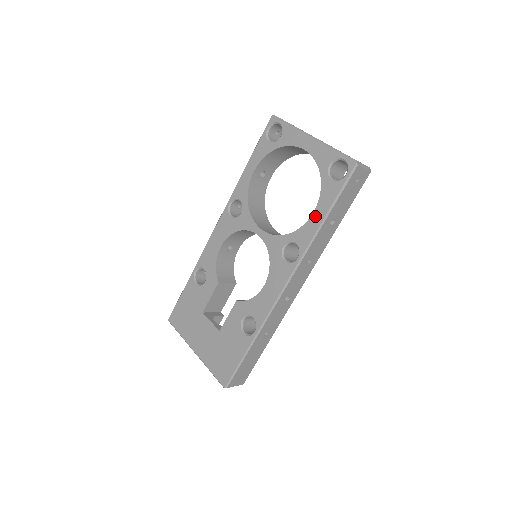
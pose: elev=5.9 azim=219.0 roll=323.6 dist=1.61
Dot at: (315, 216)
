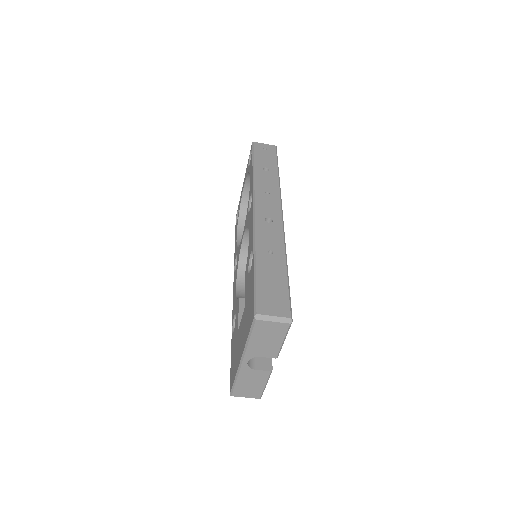
Dot at: occluded
